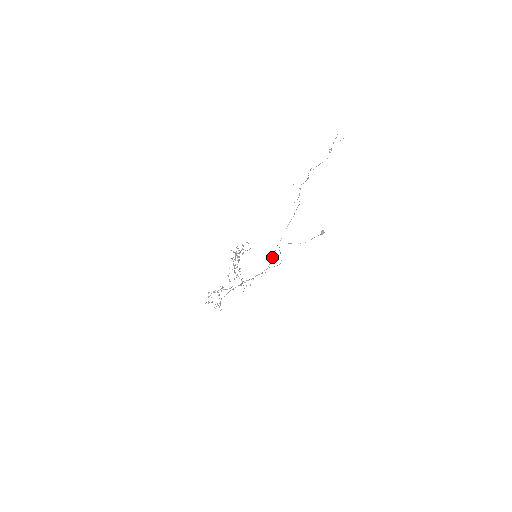
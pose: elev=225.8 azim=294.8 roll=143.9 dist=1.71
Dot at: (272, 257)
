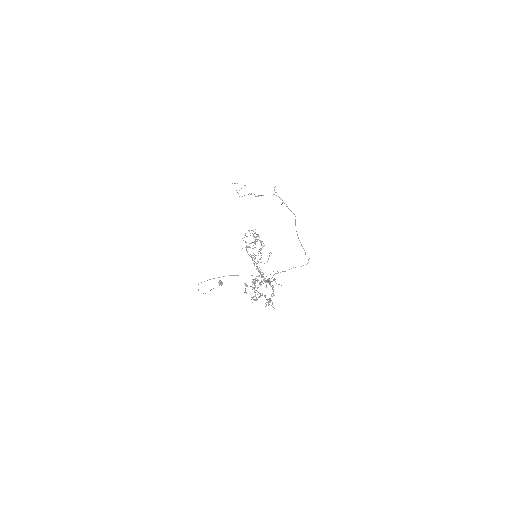
Dot at: (301, 245)
